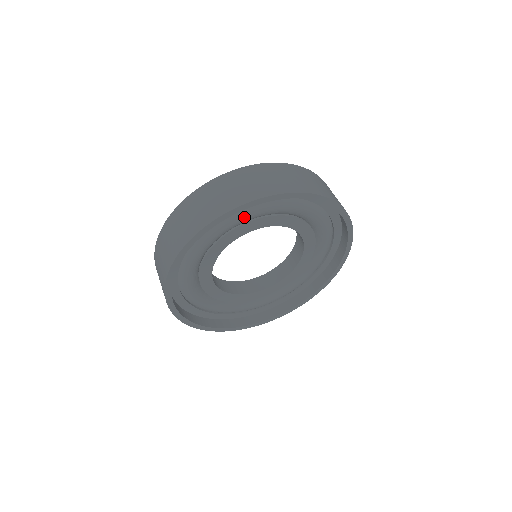
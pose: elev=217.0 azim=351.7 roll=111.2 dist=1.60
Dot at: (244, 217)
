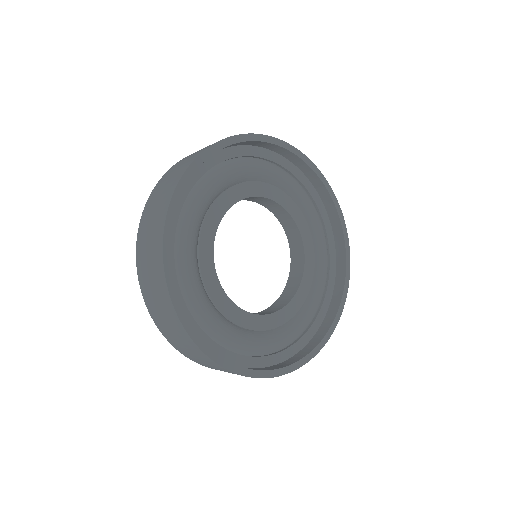
Dot at: (264, 168)
